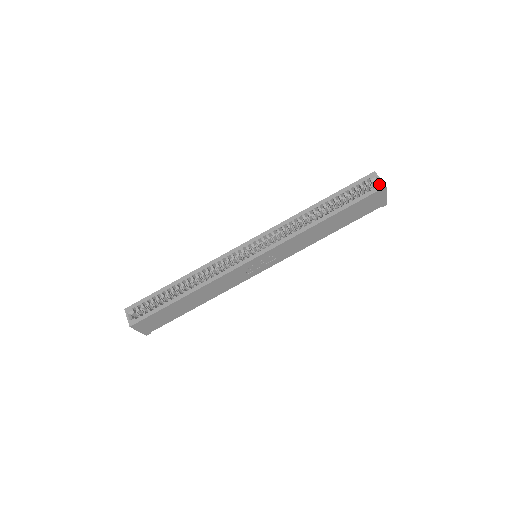
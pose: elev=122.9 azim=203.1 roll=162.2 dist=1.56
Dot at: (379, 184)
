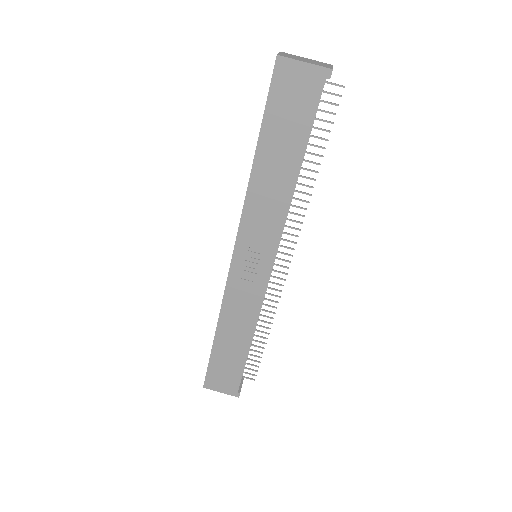
Dot at: (276, 61)
